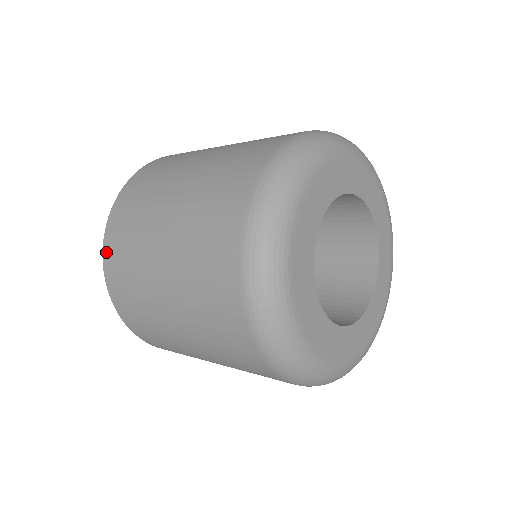
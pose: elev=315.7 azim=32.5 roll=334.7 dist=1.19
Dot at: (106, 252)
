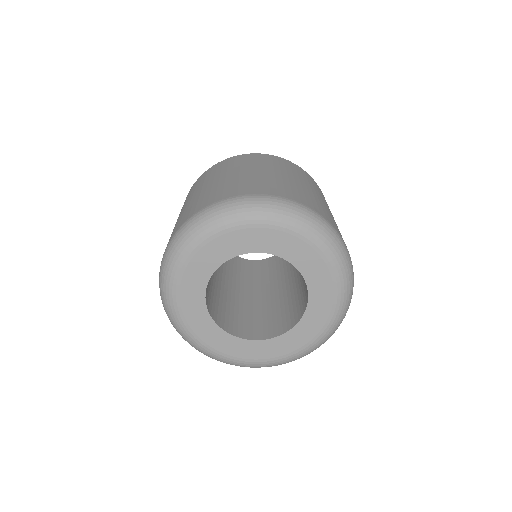
Dot at: occluded
